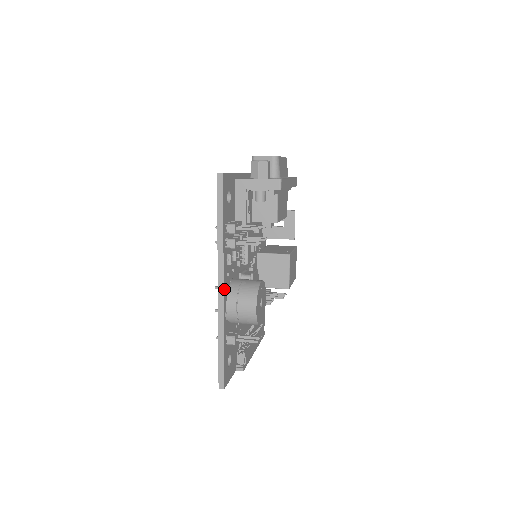
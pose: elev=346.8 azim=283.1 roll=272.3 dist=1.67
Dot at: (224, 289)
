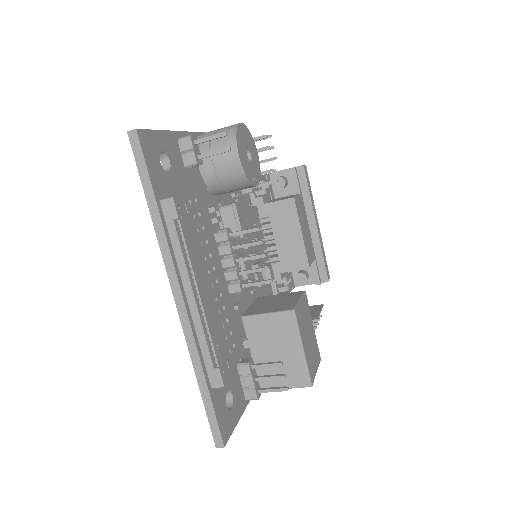
Dot at: occluded
